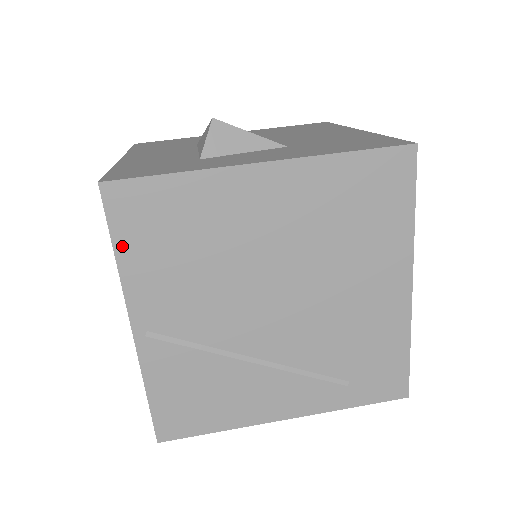
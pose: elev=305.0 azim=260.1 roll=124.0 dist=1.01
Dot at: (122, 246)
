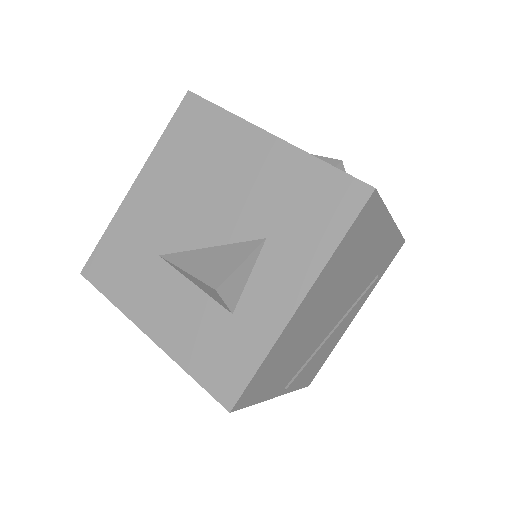
Dot at: (256, 400)
